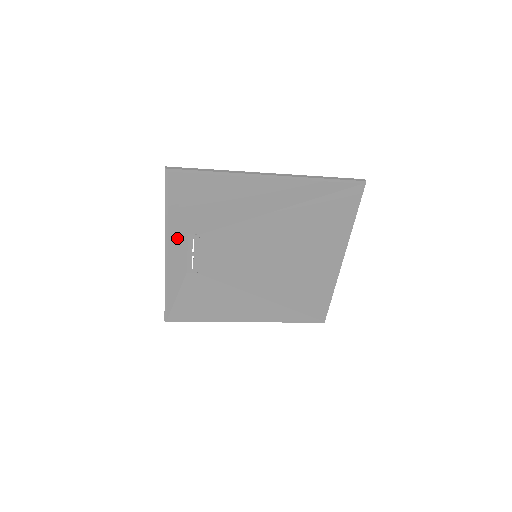
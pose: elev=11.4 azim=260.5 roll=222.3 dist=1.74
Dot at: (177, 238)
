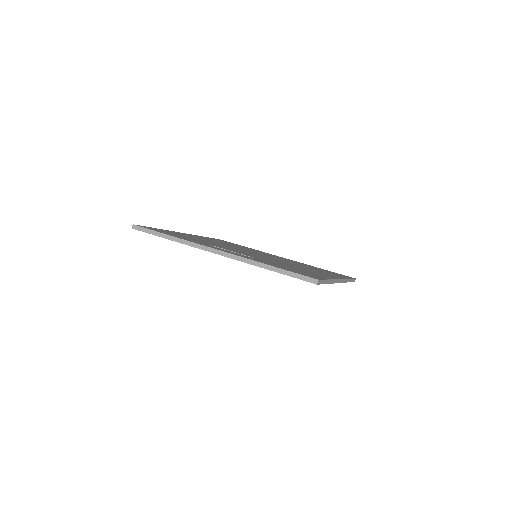
Dot at: occluded
